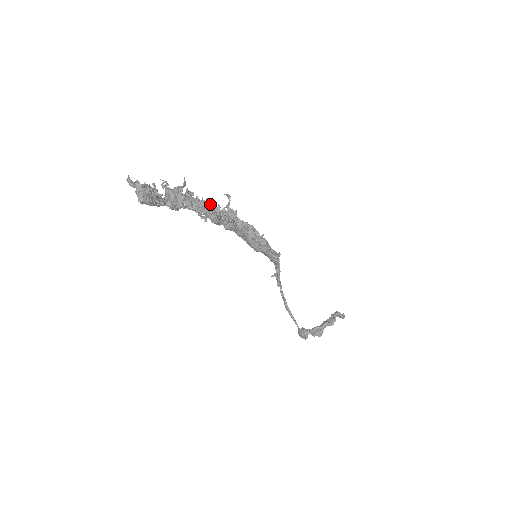
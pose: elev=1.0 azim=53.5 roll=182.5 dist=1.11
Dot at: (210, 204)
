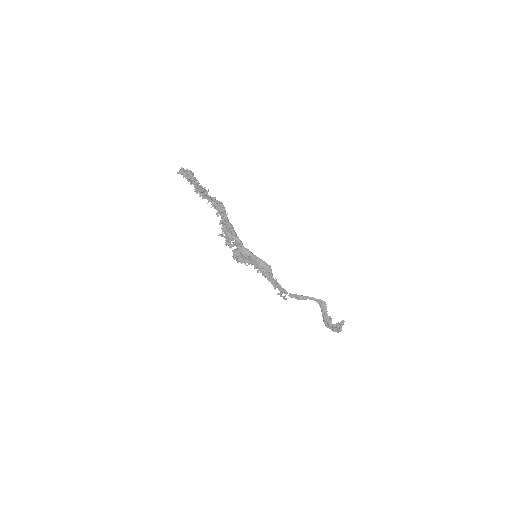
Dot at: occluded
